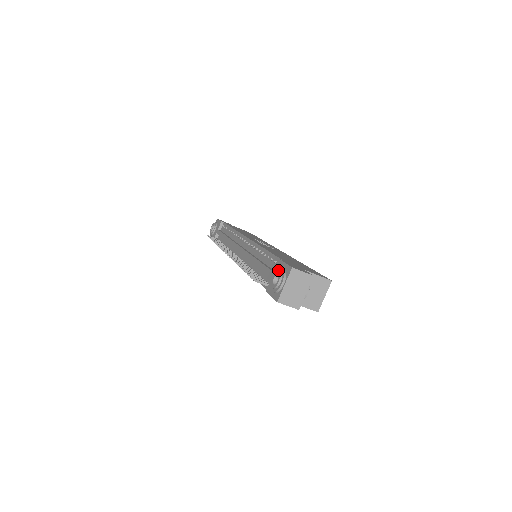
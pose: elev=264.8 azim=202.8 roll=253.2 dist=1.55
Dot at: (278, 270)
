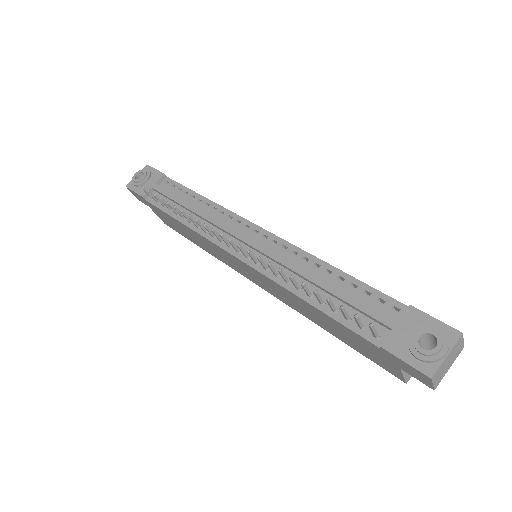
Dot at: (424, 325)
